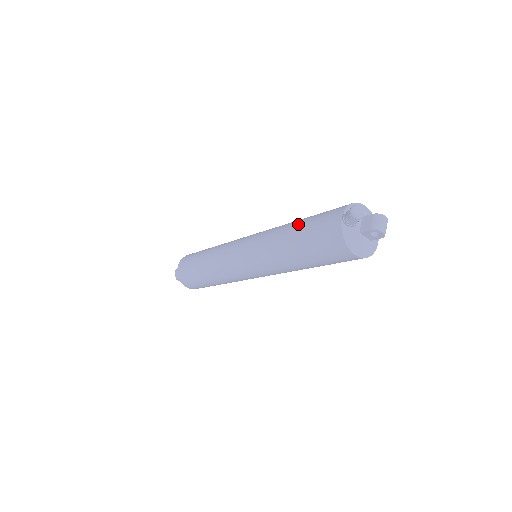
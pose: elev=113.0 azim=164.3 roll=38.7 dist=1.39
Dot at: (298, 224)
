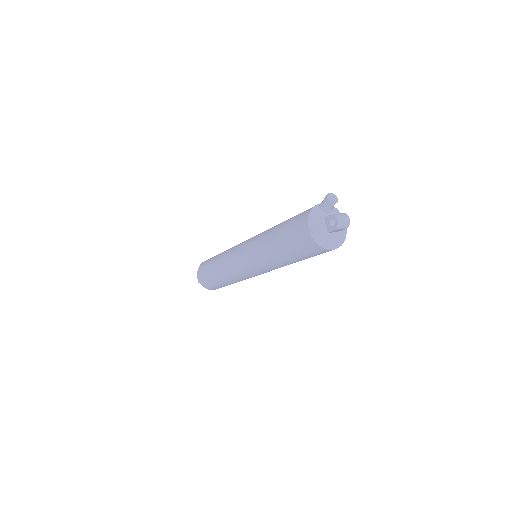
Dot at: occluded
